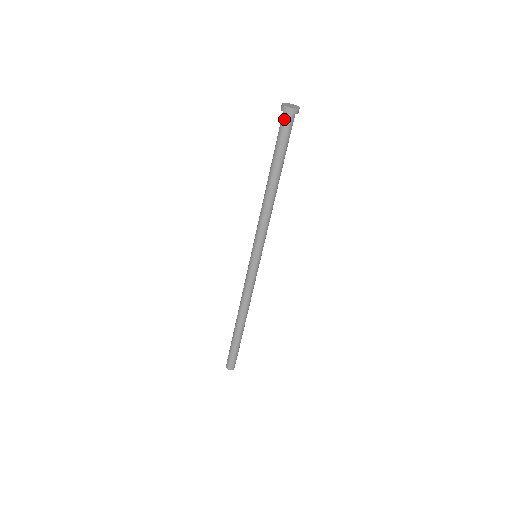
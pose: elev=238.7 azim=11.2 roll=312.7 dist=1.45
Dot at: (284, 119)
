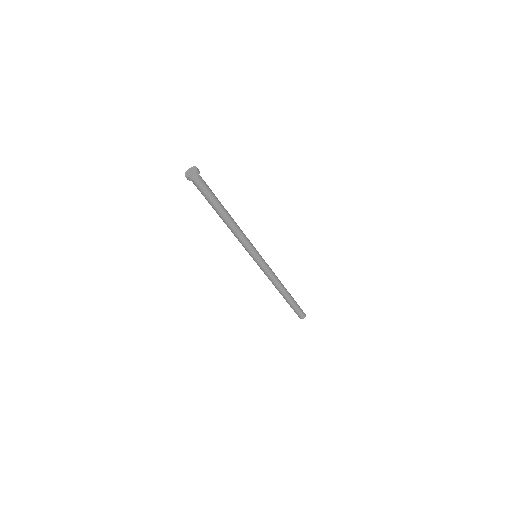
Dot at: (193, 183)
